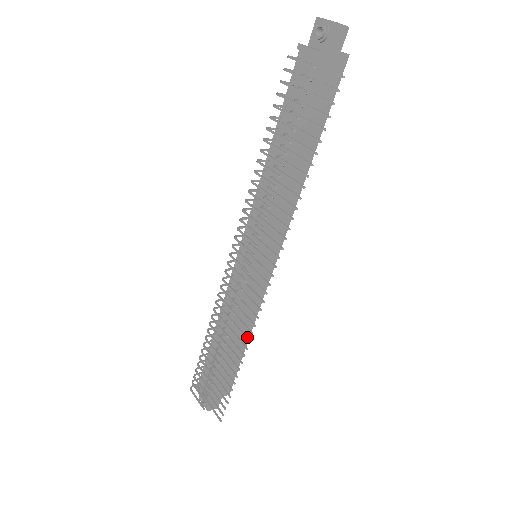
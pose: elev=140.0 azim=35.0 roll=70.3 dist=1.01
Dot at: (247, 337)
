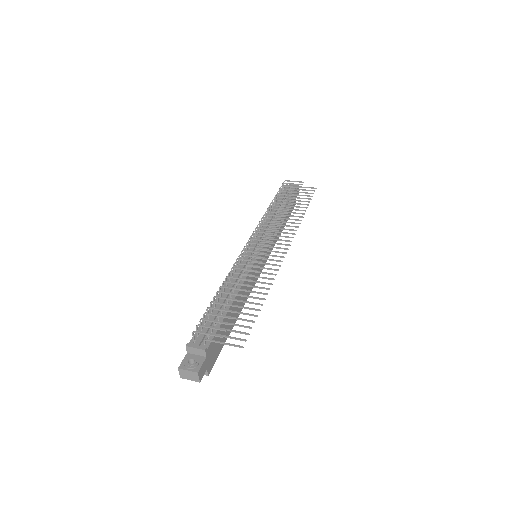
Dot at: (270, 278)
